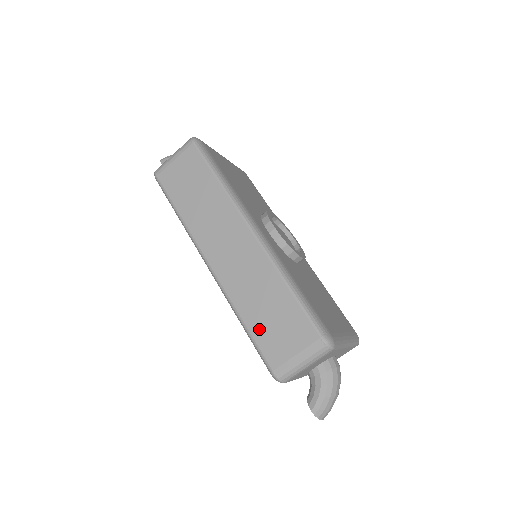
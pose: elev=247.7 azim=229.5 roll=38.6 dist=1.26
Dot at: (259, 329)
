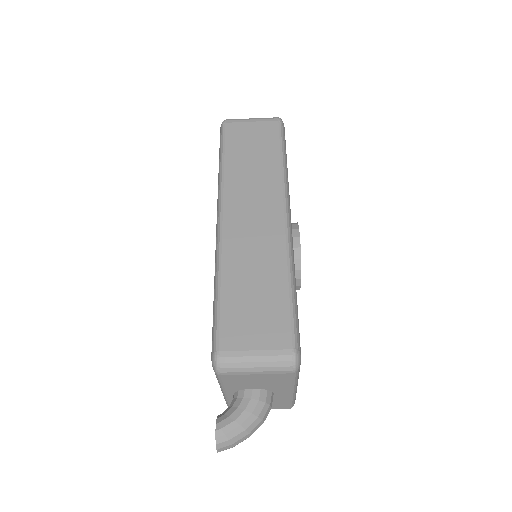
Dot at: (232, 303)
